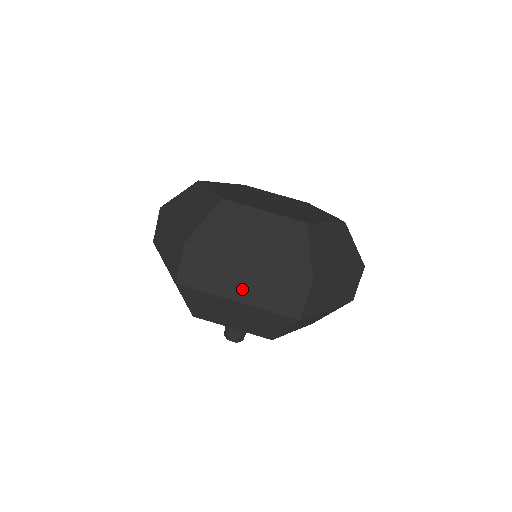
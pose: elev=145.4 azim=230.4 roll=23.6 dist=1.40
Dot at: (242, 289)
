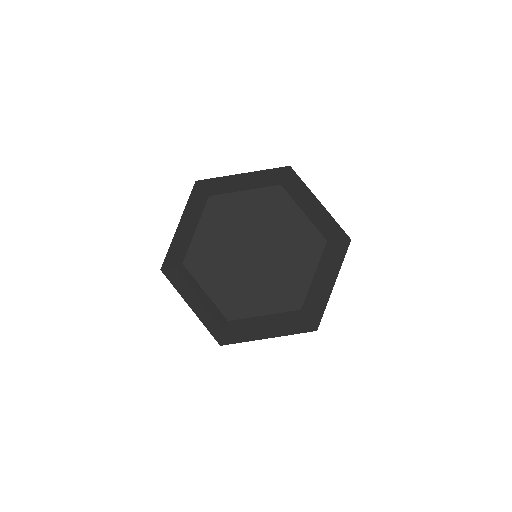
Dot at: occluded
